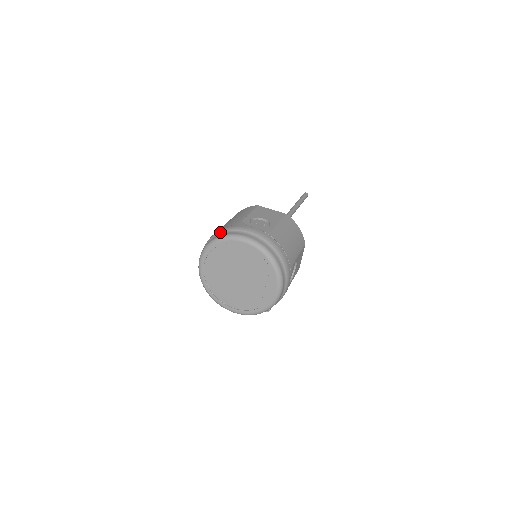
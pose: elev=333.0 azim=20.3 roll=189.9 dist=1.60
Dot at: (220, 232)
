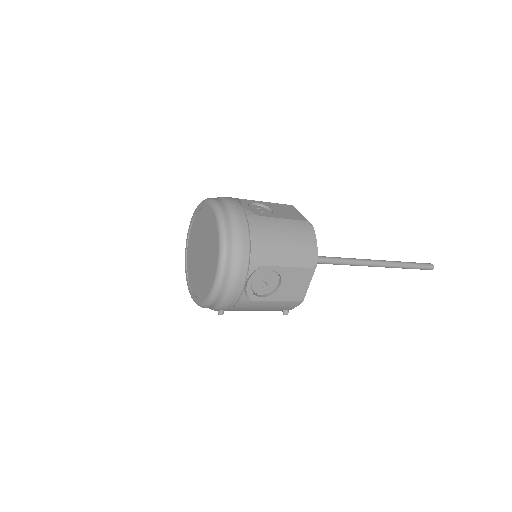
Dot at: occluded
